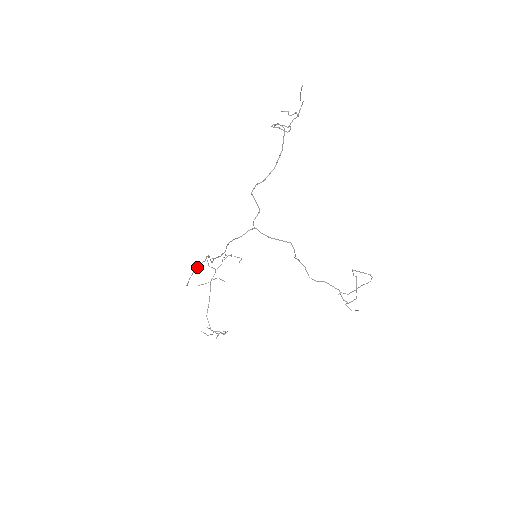
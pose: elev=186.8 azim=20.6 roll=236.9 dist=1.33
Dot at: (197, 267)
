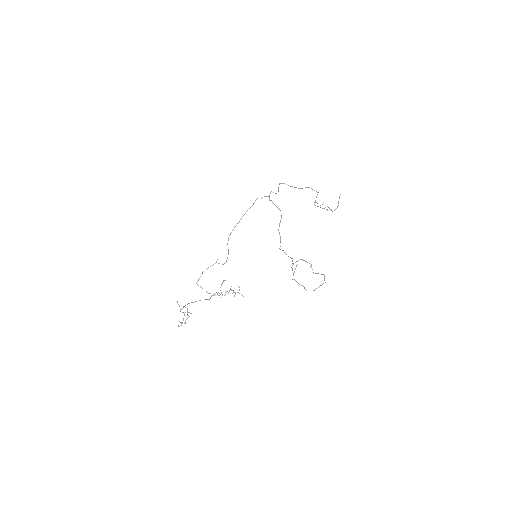
Dot at: (215, 263)
